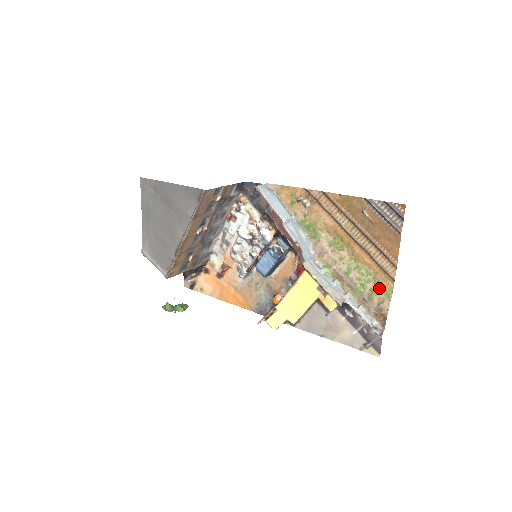
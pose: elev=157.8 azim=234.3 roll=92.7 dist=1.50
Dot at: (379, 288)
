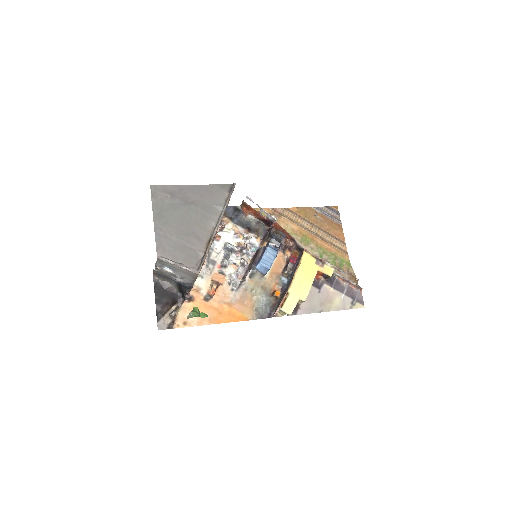
Dot at: (342, 262)
